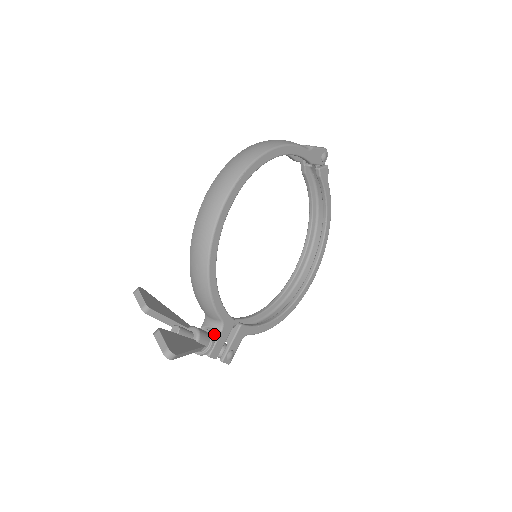
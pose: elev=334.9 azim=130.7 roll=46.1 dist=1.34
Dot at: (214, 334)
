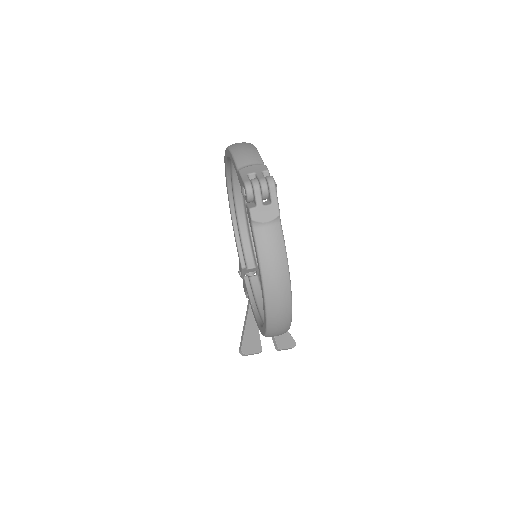
Dot at: occluded
